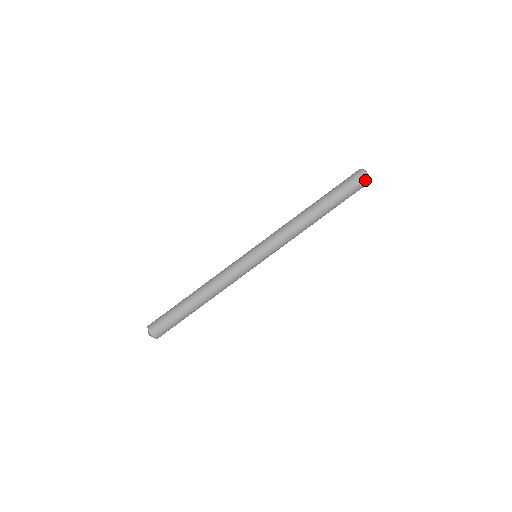
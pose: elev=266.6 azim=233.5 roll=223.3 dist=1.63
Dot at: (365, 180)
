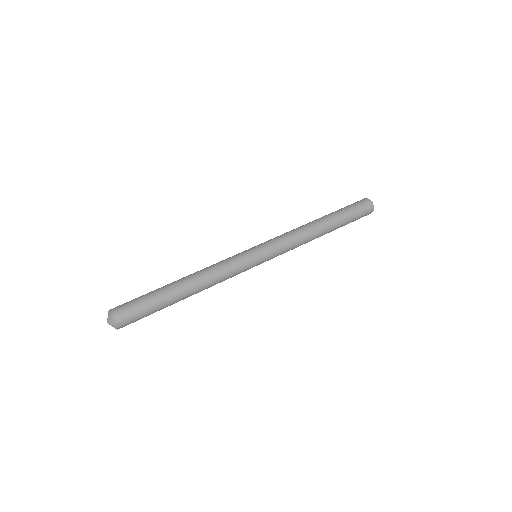
Dot at: (370, 209)
